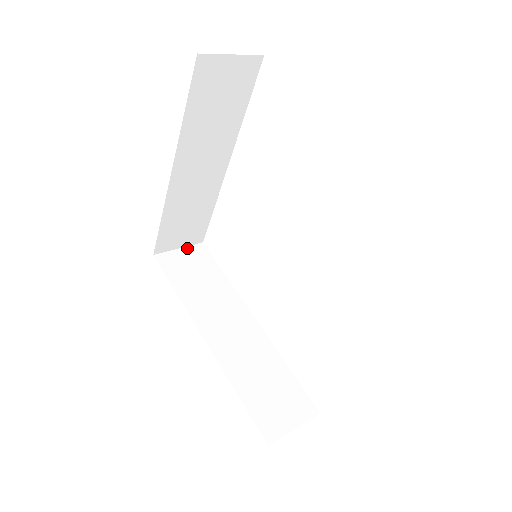
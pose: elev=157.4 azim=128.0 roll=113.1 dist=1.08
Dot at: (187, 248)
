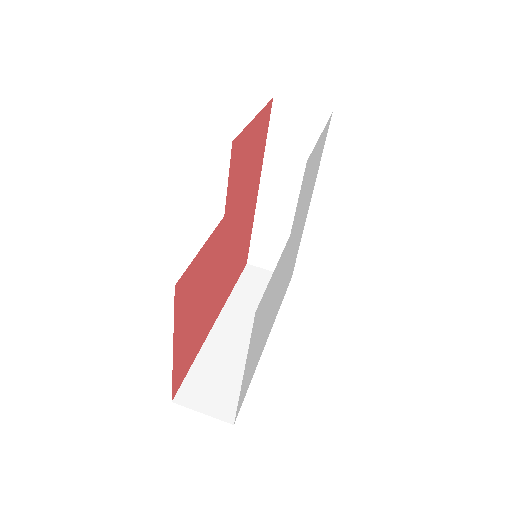
Dot at: occluded
